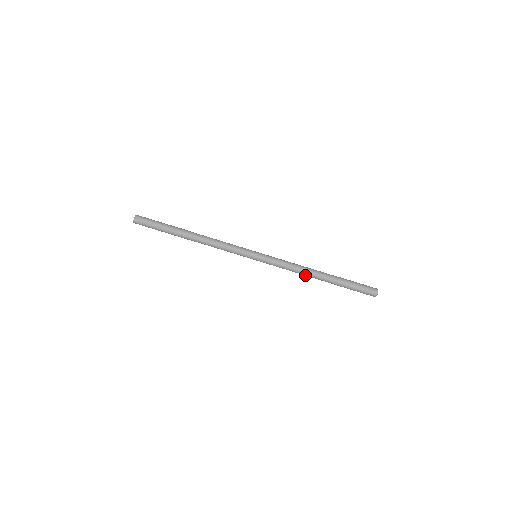
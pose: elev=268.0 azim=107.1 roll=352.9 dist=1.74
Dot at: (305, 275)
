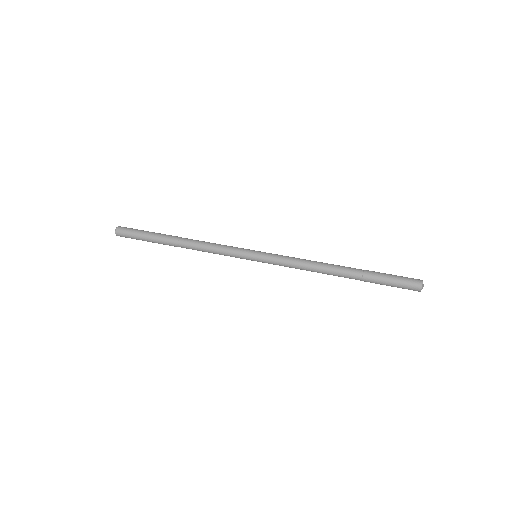
Dot at: (320, 270)
